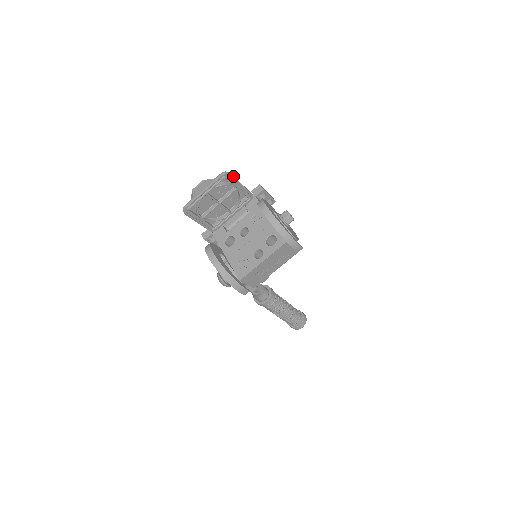
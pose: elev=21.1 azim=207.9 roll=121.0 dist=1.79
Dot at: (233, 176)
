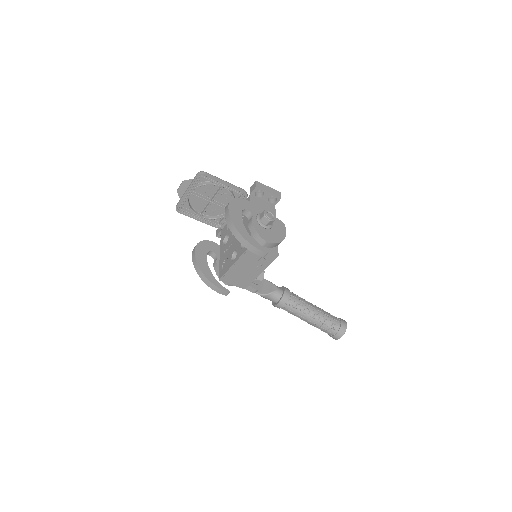
Dot at: (211, 175)
